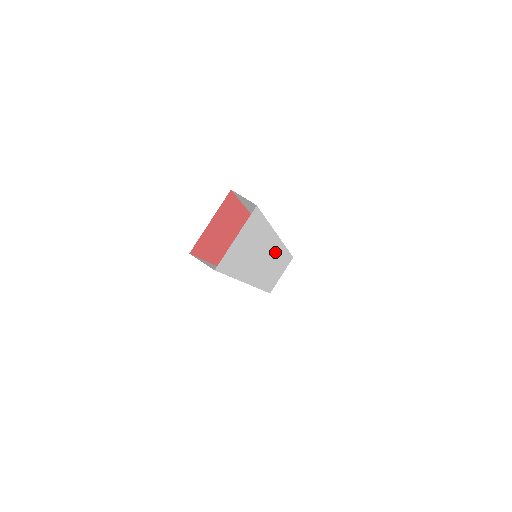
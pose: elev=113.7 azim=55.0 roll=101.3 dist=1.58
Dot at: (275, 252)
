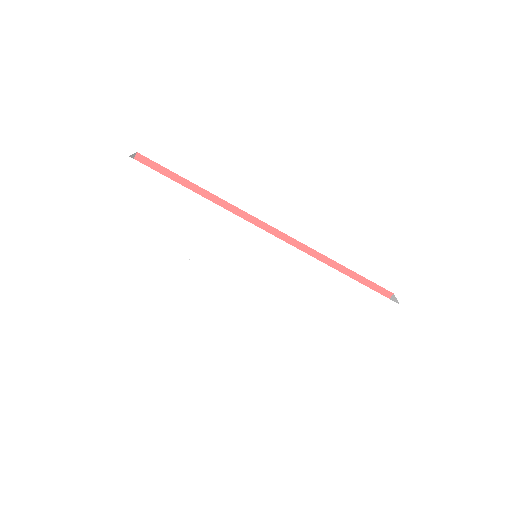
Dot at: (281, 256)
